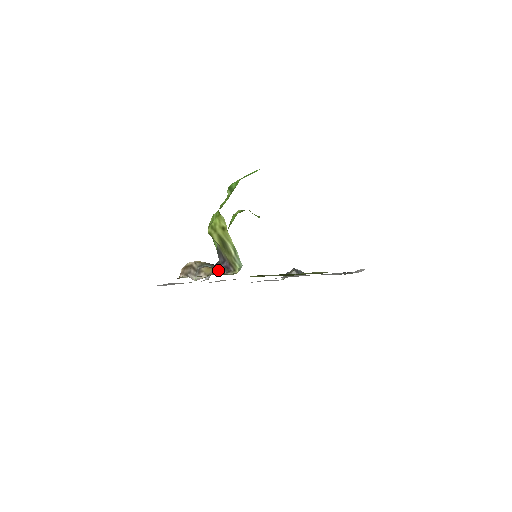
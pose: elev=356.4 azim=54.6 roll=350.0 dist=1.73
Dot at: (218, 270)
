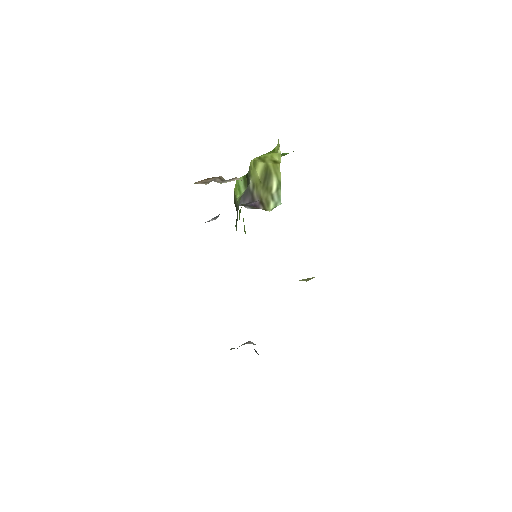
Dot at: occluded
